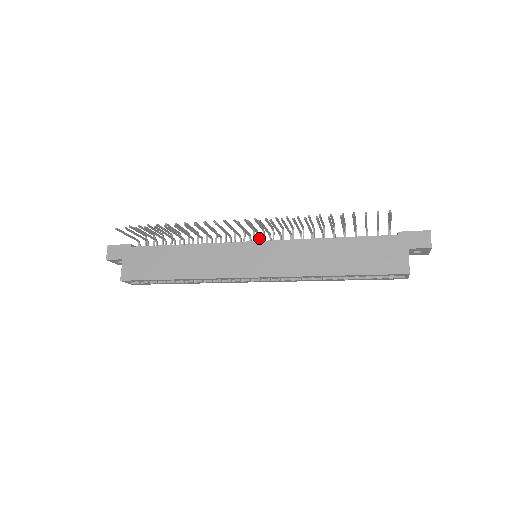
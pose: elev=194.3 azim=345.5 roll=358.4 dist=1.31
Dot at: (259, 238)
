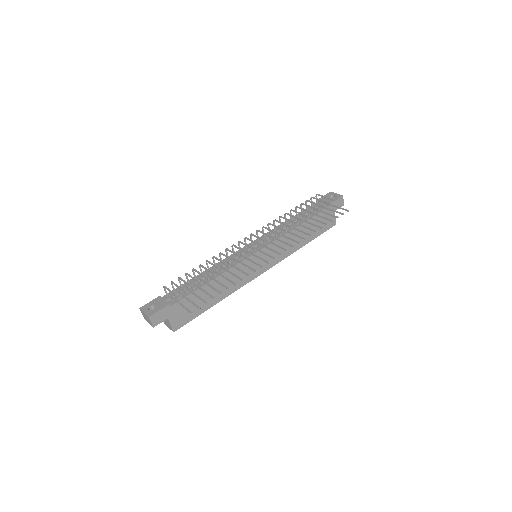
Dot at: (258, 245)
